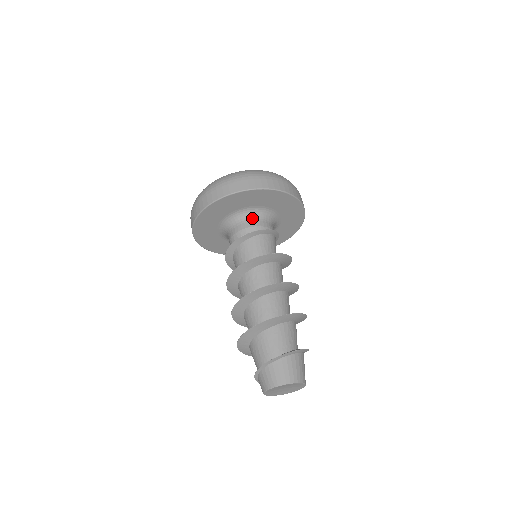
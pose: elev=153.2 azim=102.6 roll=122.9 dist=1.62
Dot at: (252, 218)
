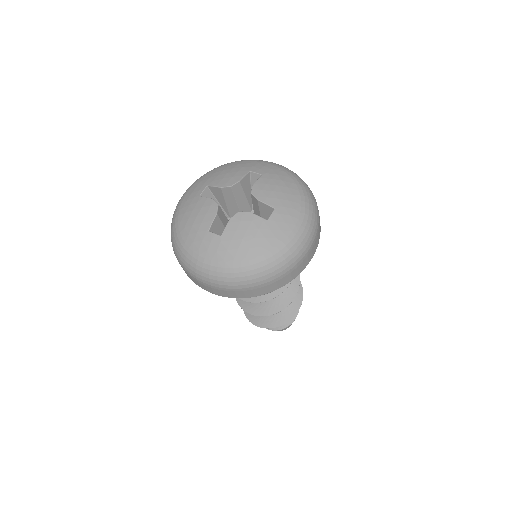
Dot at: occluded
